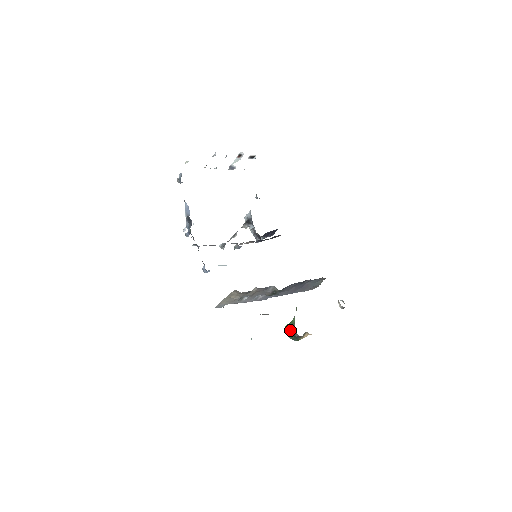
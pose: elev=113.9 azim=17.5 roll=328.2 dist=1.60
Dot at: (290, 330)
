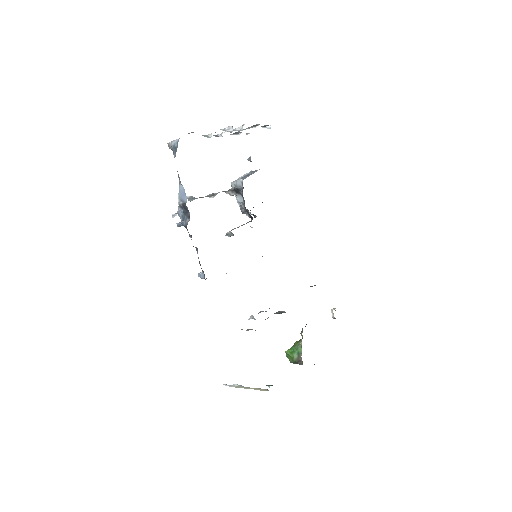
Dot at: (295, 359)
